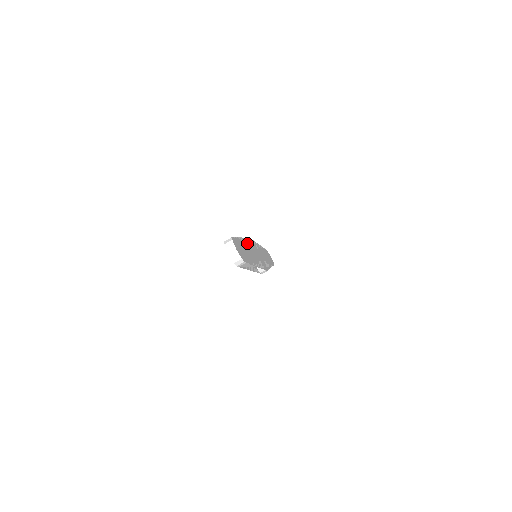
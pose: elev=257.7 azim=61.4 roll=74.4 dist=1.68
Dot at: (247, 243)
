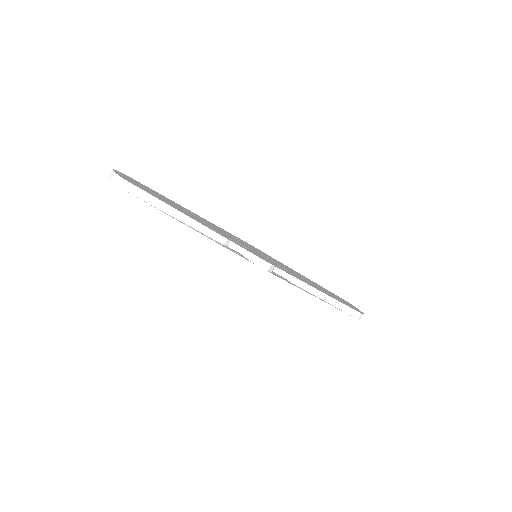
Dot at: (208, 222)
